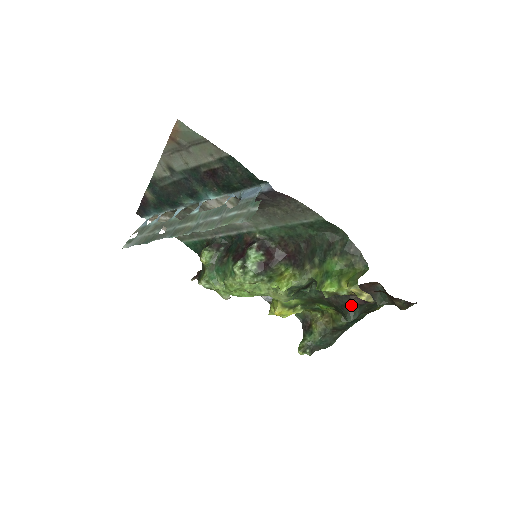
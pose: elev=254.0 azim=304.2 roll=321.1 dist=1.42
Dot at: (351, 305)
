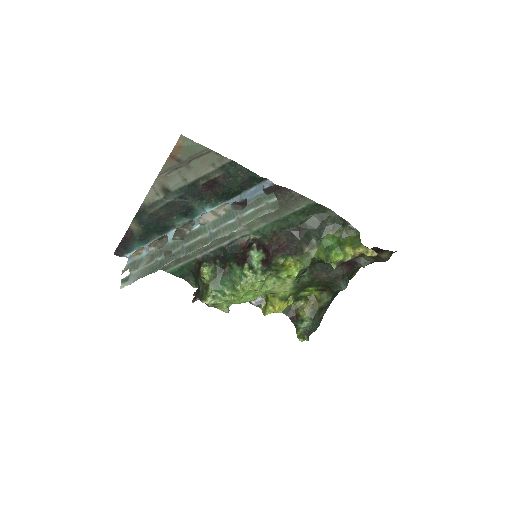
Dot at: (342, 275)
